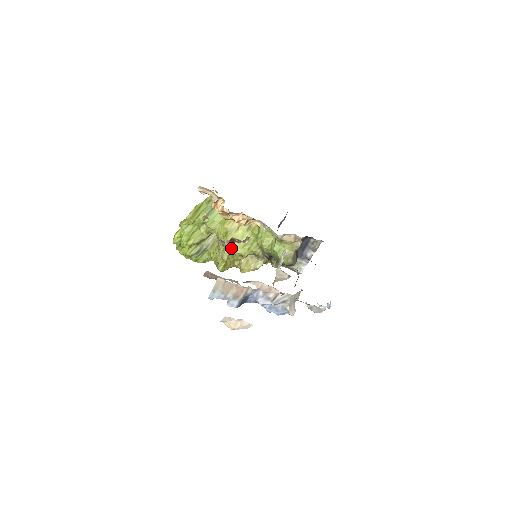
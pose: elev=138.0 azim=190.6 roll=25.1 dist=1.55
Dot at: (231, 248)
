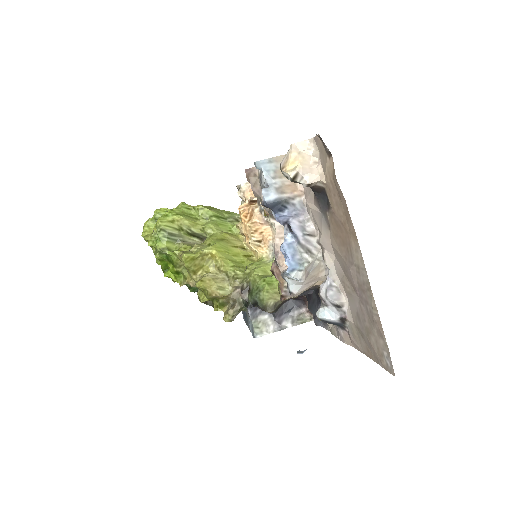
Dot at: (218, 249)
